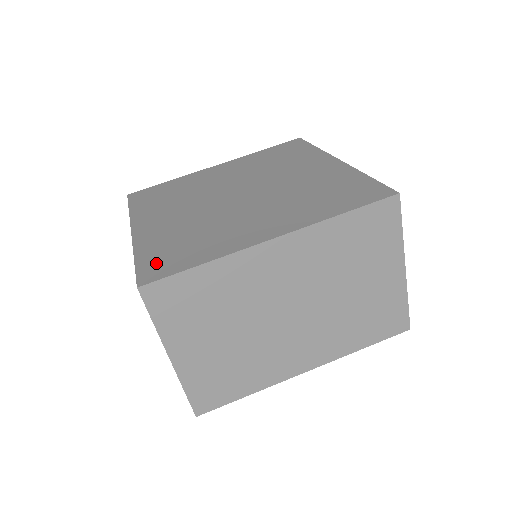
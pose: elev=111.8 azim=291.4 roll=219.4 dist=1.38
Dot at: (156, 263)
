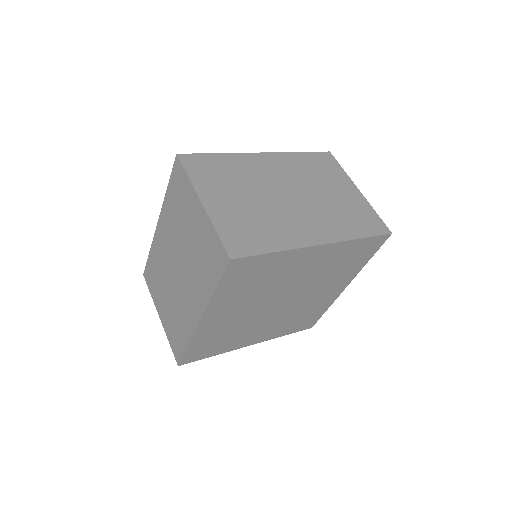
Dot at: occluded
